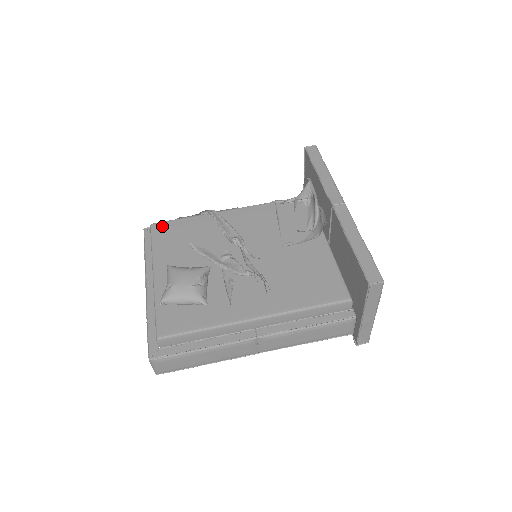
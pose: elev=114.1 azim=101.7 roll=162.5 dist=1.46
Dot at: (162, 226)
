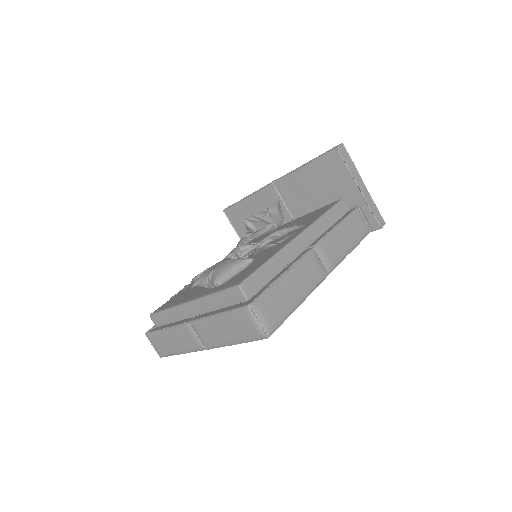
Dot at: (162, 306)
